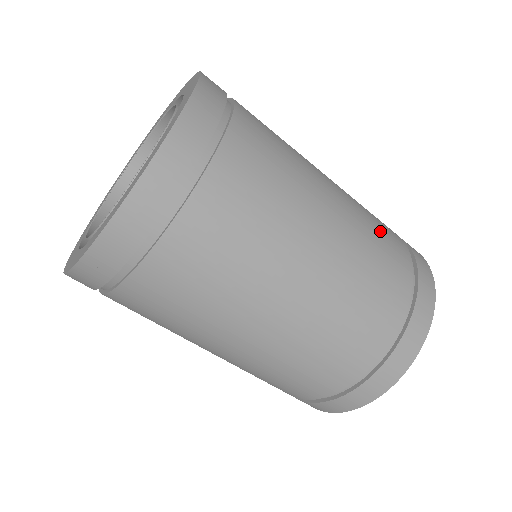
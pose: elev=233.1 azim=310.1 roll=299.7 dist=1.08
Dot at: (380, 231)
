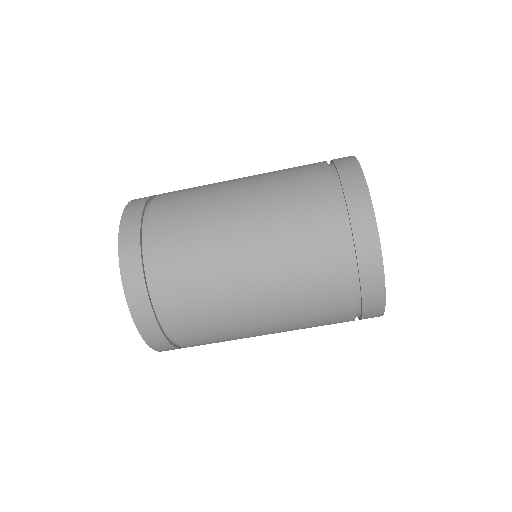
Dot at: occluded
